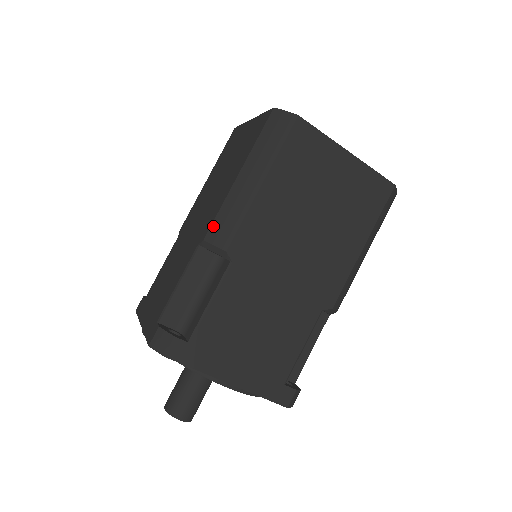
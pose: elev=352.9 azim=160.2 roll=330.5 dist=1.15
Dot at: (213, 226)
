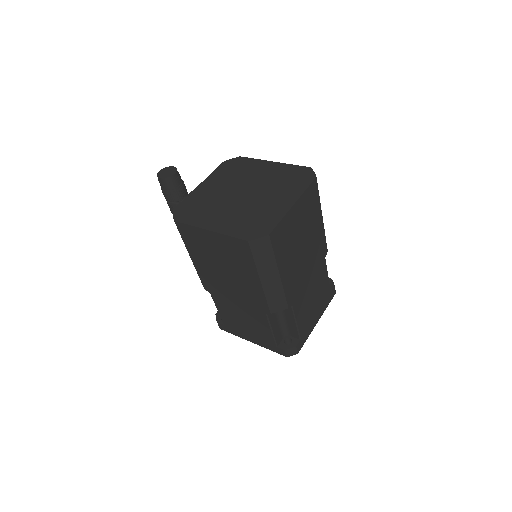
Dot at: (270, 307)
